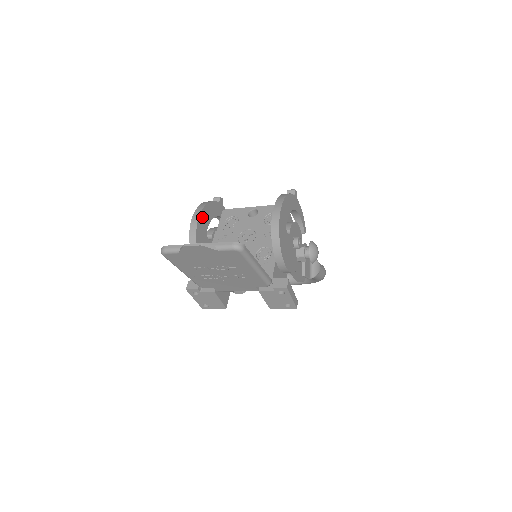
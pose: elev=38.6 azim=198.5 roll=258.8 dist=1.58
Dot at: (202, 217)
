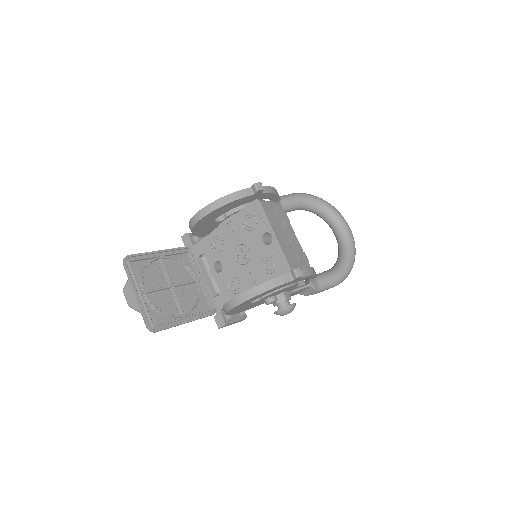
Dot at: (209, 215)
